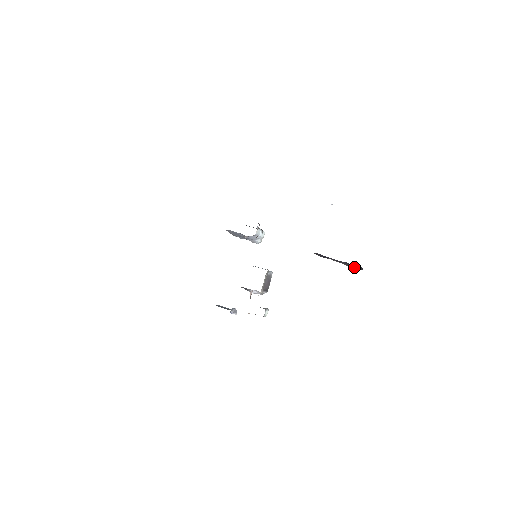
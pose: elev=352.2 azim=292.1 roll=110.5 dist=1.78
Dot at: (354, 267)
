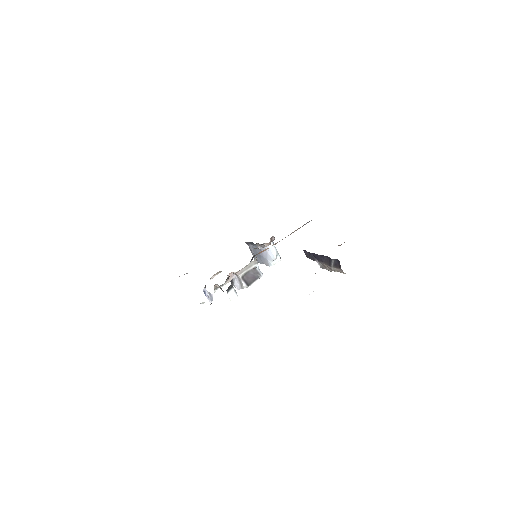
Dot at: (333, 264)
